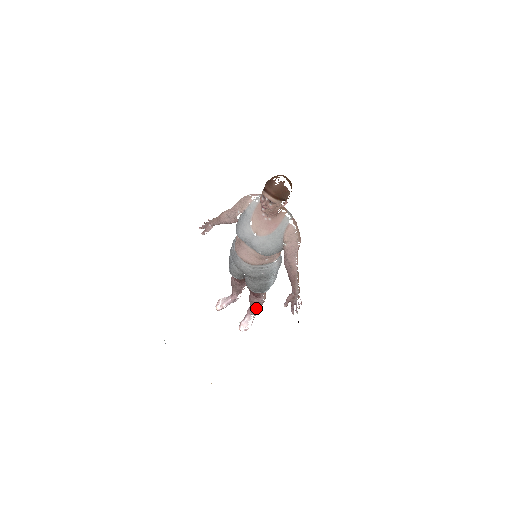
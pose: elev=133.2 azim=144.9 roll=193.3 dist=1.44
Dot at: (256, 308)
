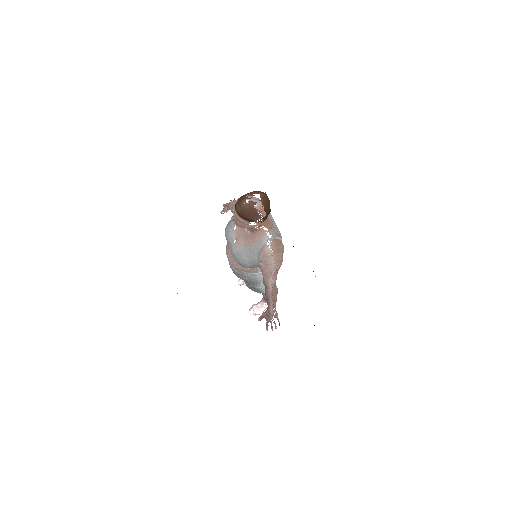
Dot at: (266, 300)
